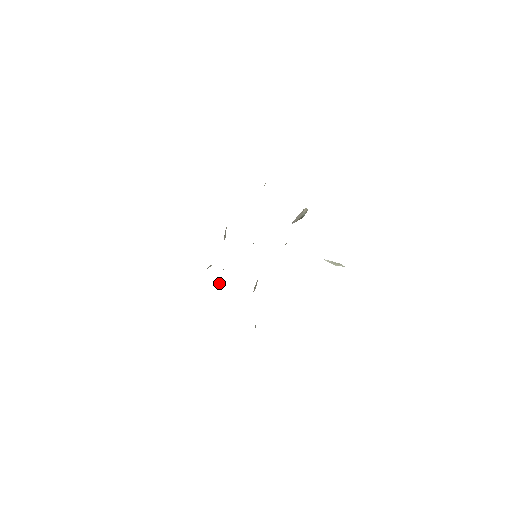
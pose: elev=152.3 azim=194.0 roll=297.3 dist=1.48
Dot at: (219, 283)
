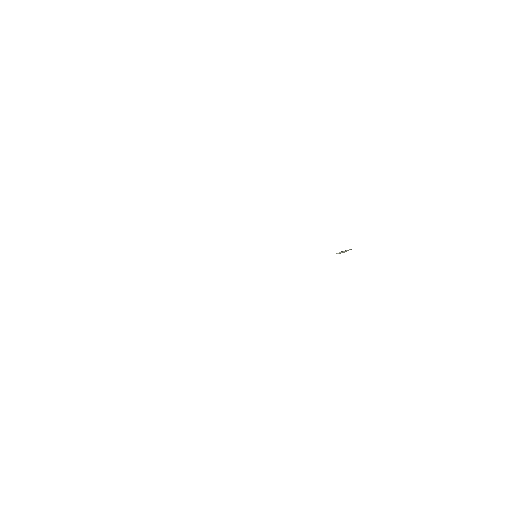
Dot at: occluded
